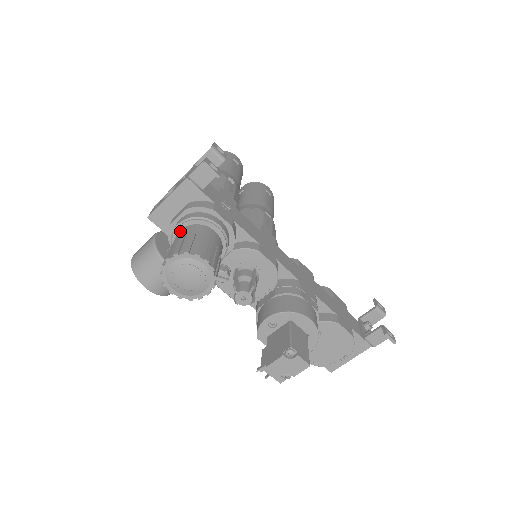
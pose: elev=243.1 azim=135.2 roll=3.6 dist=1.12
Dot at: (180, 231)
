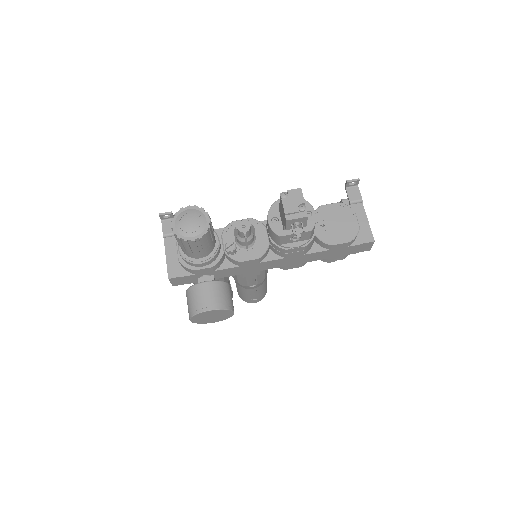
Dot at: occluded
